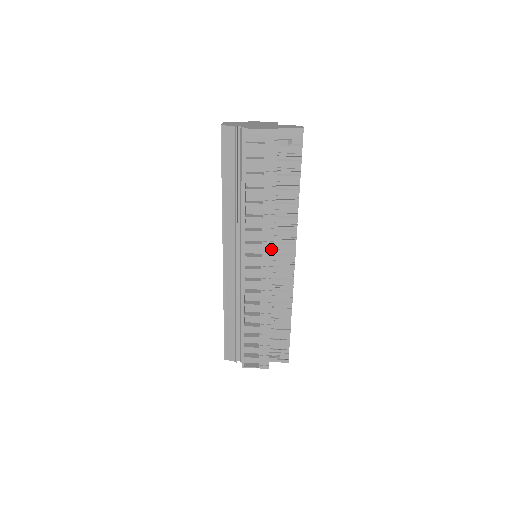
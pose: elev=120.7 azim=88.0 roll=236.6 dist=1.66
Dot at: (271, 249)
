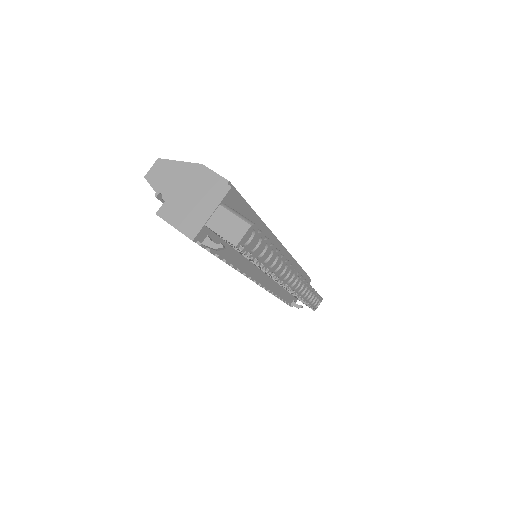
Dot at: occluded
